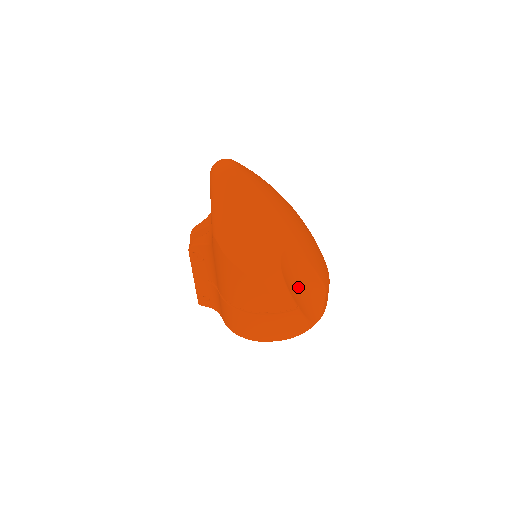
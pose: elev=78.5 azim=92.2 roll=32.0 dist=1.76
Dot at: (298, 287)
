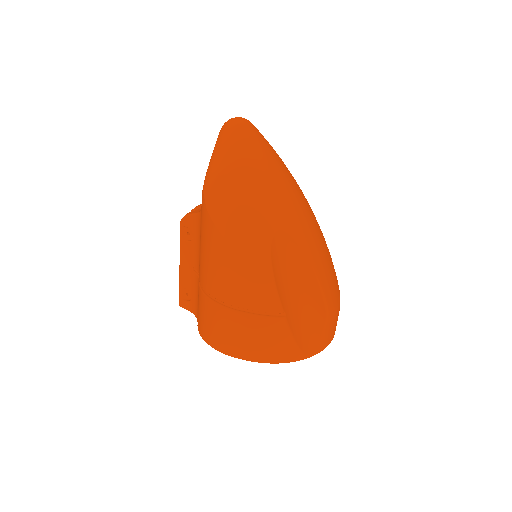
Dot at: (291, 290)
